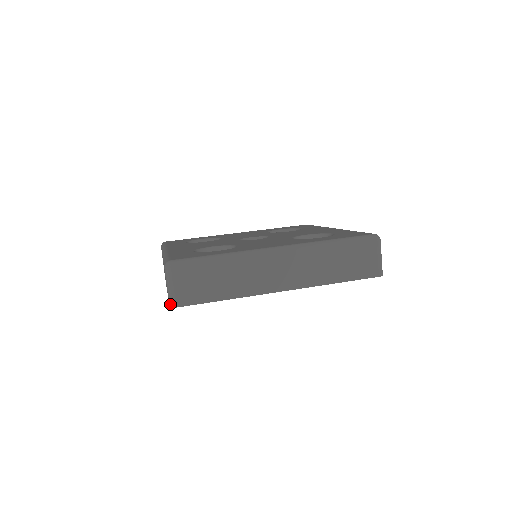
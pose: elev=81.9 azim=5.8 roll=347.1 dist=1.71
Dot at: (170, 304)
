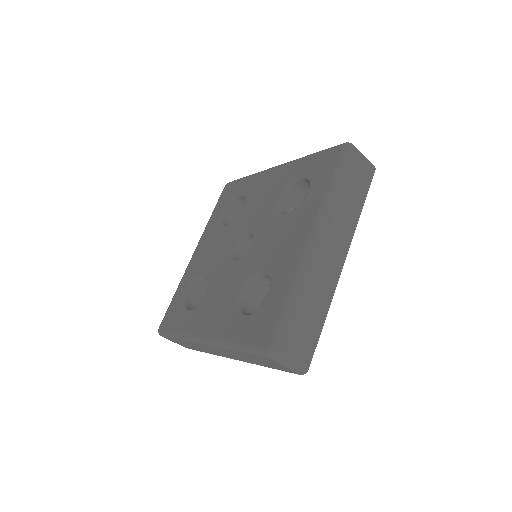
Dot at: occluded
